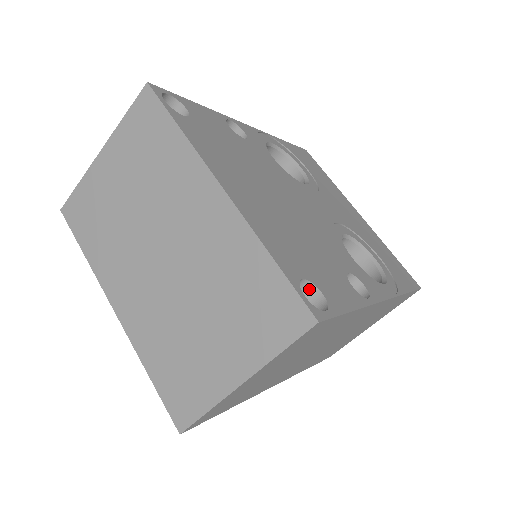
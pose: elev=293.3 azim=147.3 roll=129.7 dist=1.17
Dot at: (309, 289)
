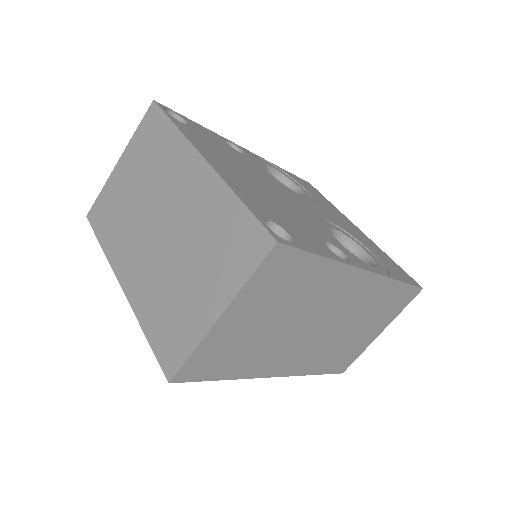
Dot at: (278, 233)
